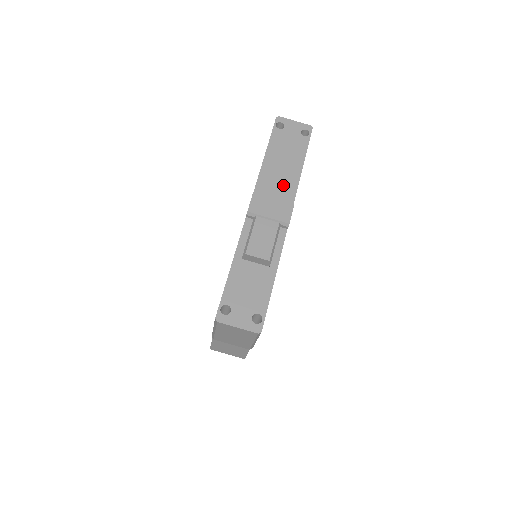
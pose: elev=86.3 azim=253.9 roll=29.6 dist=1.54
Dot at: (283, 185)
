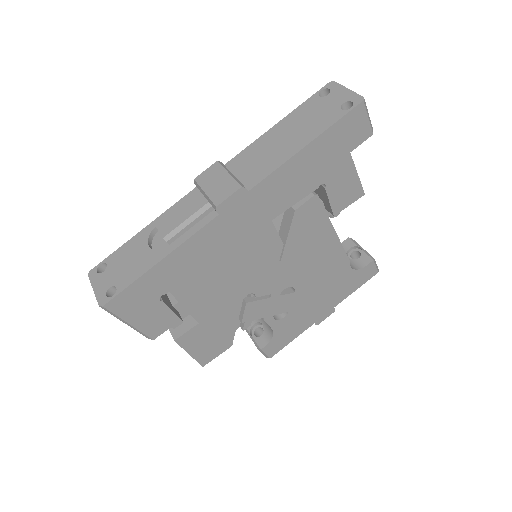
Dot at: (261, 163)
